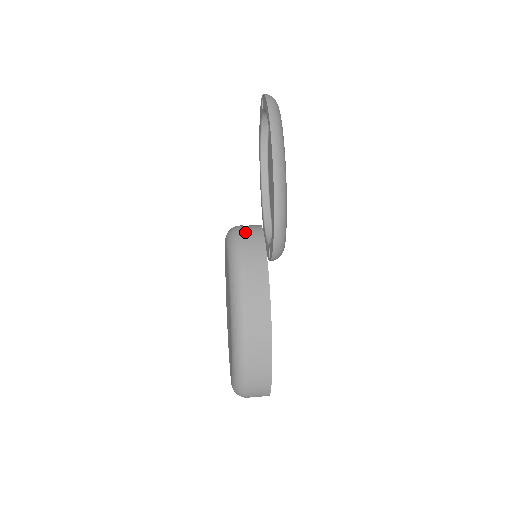
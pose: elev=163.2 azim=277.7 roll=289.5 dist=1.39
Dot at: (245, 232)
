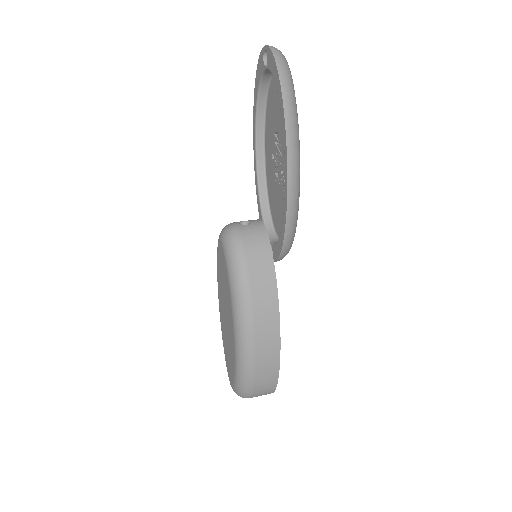
Dot at: (247, 239)
